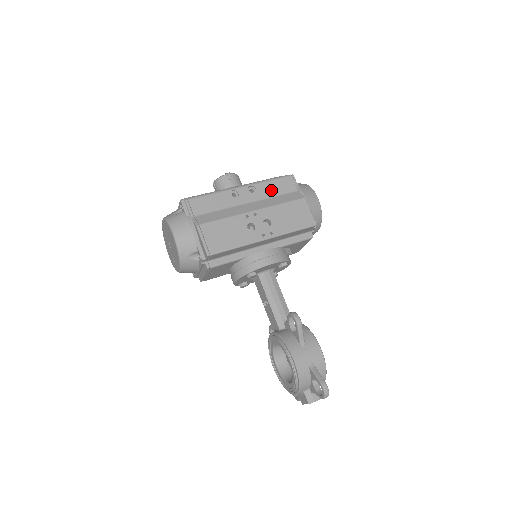
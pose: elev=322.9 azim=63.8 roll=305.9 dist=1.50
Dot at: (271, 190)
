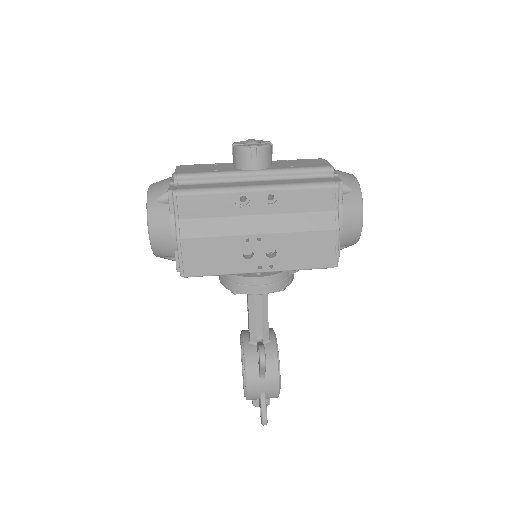
Dot at: (298, 203)
